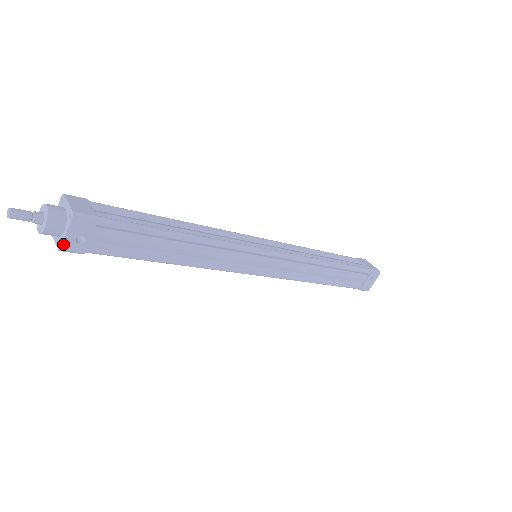
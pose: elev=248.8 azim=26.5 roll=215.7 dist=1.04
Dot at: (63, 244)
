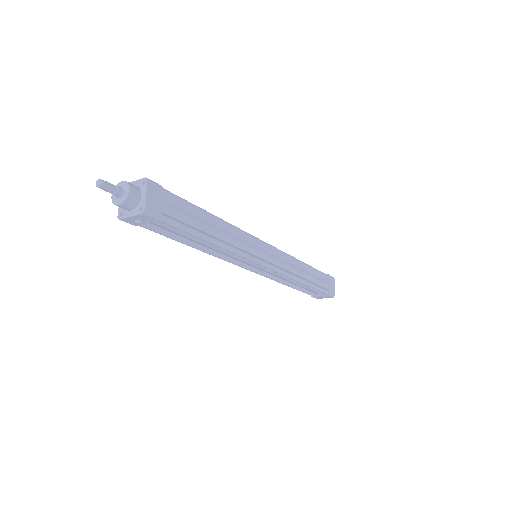
Dot at: (123, 218)
